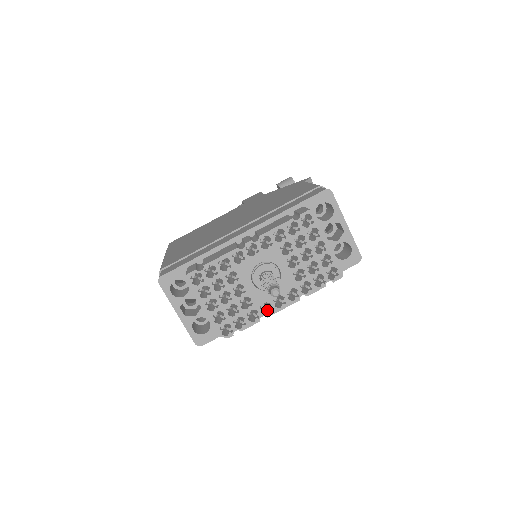
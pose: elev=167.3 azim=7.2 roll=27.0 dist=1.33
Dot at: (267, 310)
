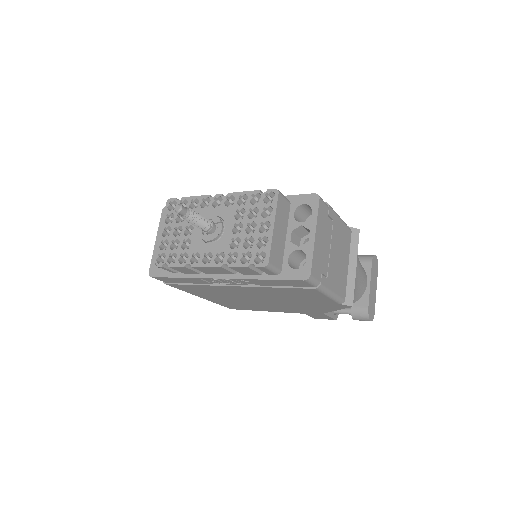
Dot at: occluded
